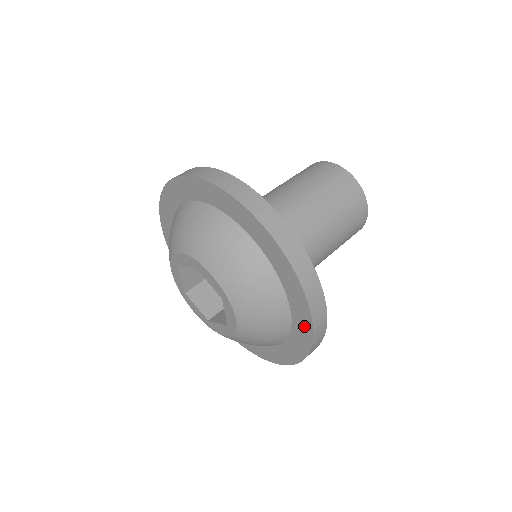
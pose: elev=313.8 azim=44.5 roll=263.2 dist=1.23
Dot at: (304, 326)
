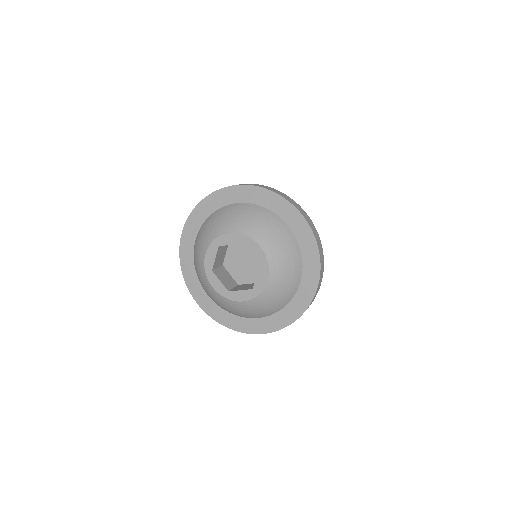
Dot at: (295, 218)
